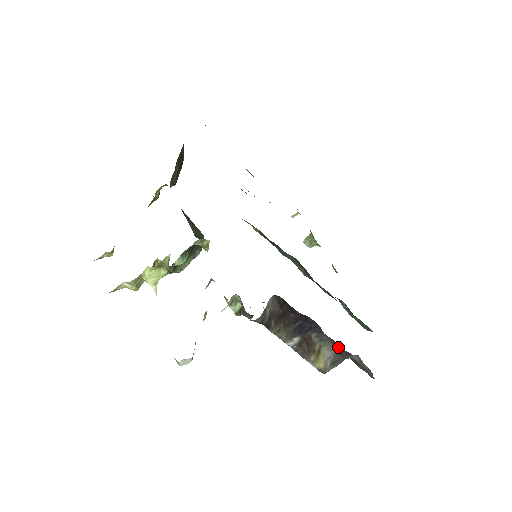
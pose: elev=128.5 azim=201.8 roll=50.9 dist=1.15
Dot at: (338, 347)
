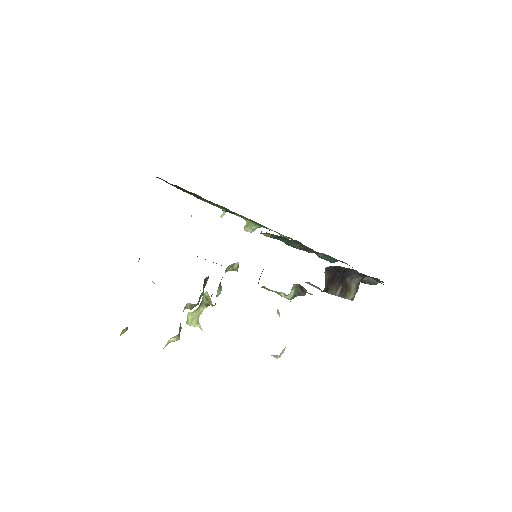
Dot at: (359, 278)
